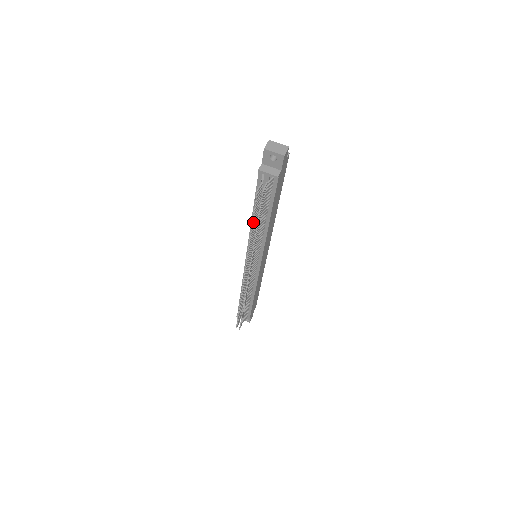
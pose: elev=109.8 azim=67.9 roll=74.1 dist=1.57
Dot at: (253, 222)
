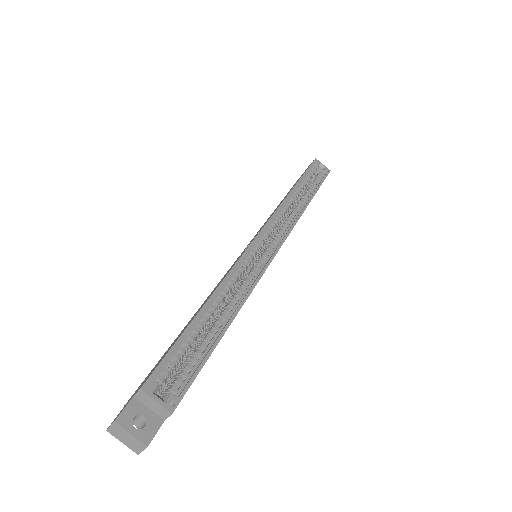
Dot at: occluded
